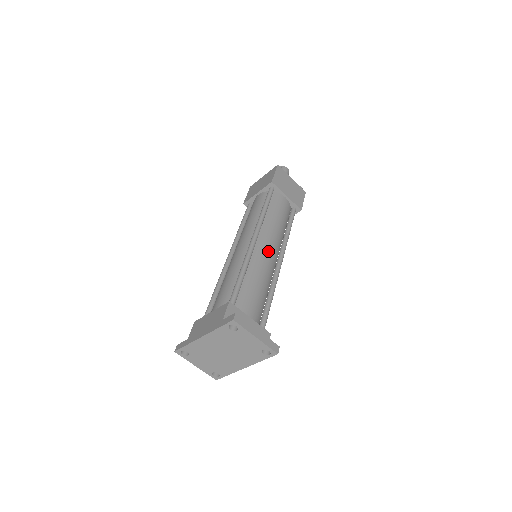
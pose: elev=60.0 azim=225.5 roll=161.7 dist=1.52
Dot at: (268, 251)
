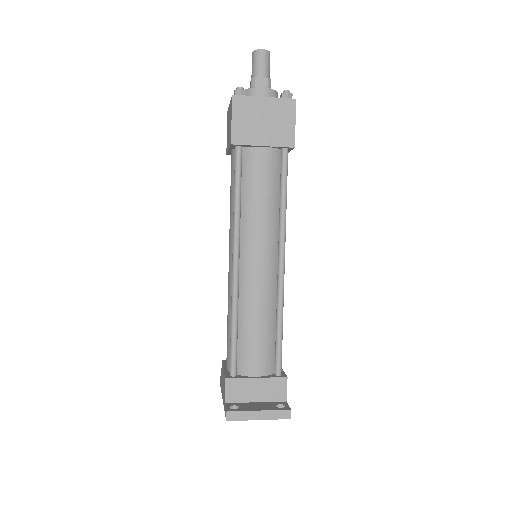
Dot at: (258, 268)
